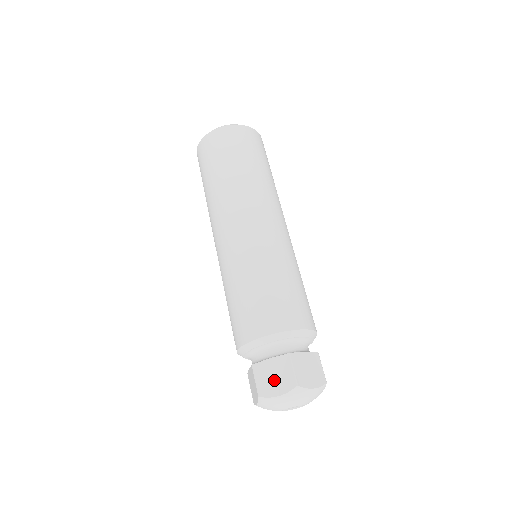
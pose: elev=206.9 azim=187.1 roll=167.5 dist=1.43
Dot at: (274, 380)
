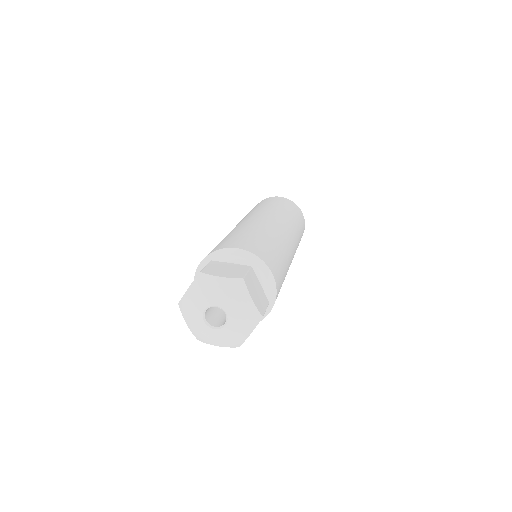
Dot at: (224, 270)
